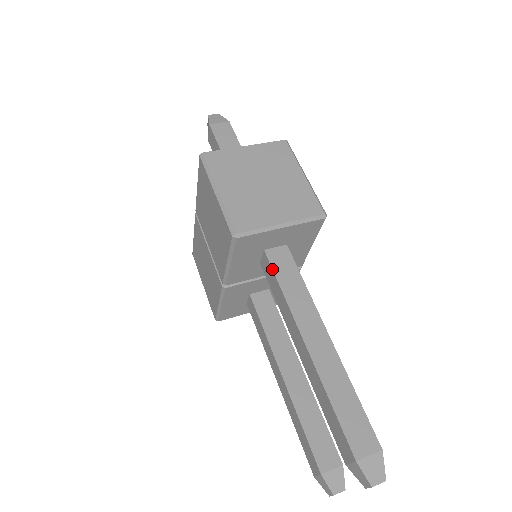
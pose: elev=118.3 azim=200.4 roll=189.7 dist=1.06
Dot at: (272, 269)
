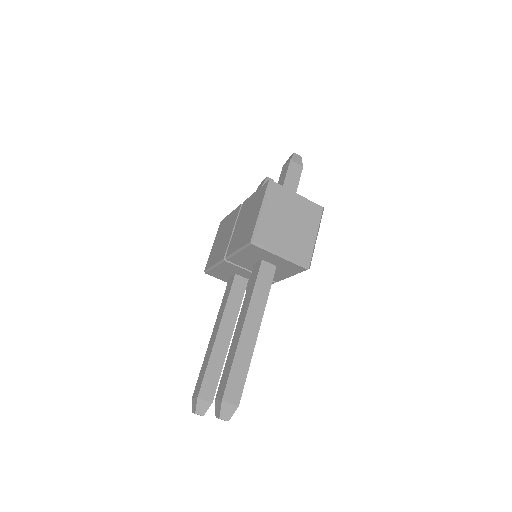
Dot at: (258, 273)
